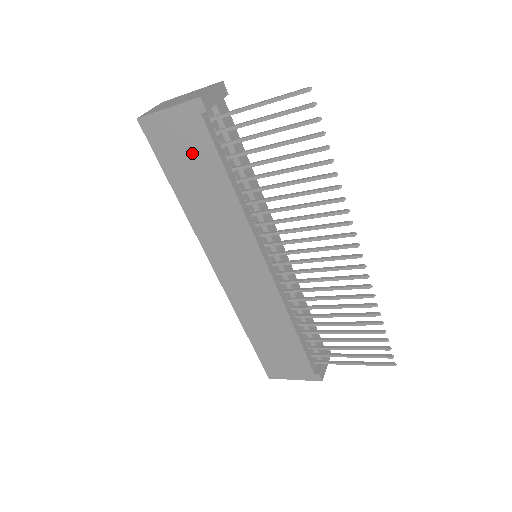
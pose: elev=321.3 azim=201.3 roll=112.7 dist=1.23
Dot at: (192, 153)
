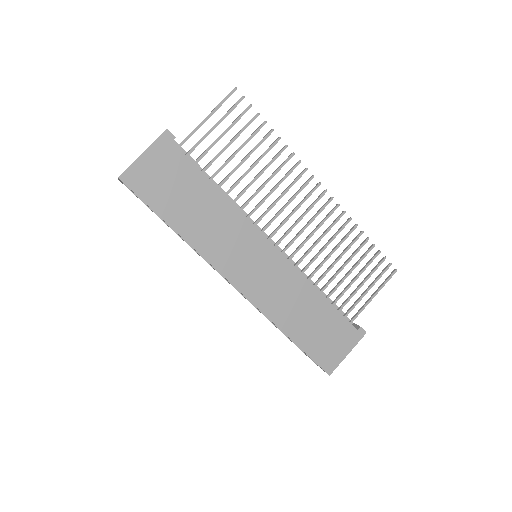
Dot at: (176, 180)
